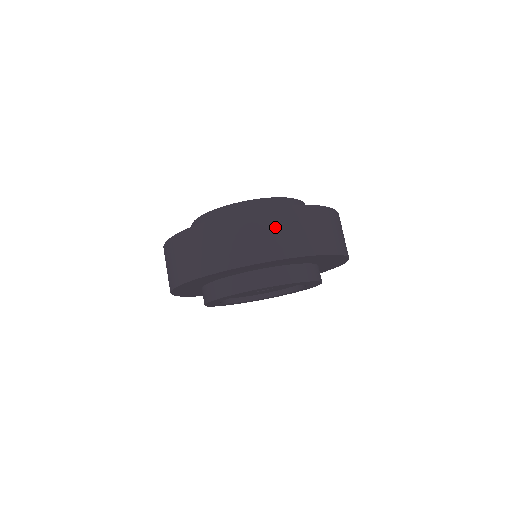
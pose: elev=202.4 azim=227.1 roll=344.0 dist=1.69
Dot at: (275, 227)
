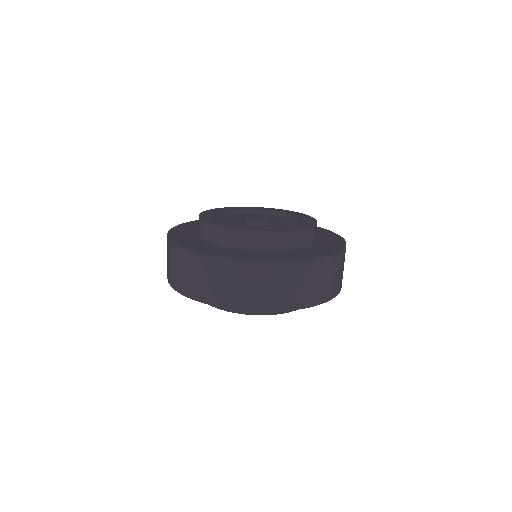
Dot at: (323, 275)
